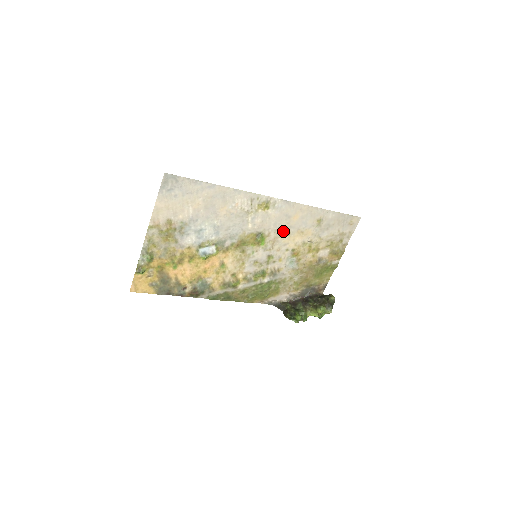
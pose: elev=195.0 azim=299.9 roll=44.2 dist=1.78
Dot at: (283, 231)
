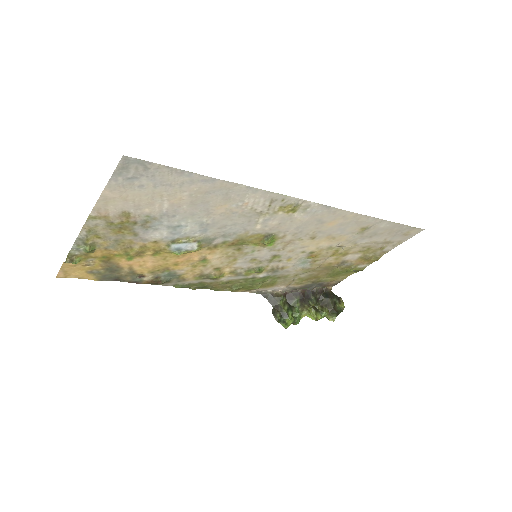
Dot at: (306, 234)
